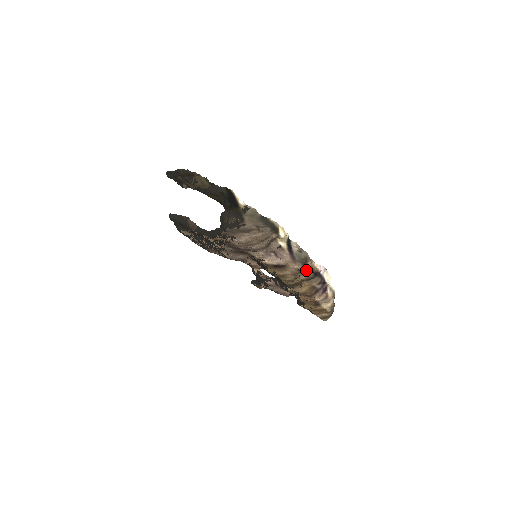
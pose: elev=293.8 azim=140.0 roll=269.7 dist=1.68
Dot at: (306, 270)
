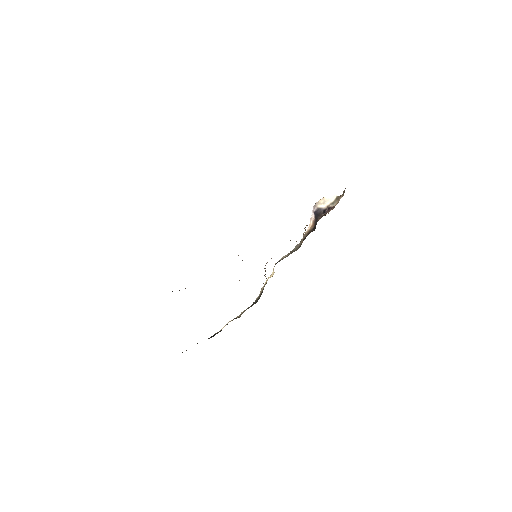
Dot at: occluded
